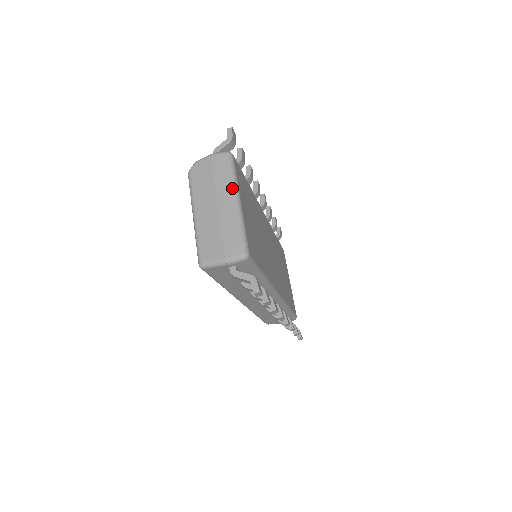
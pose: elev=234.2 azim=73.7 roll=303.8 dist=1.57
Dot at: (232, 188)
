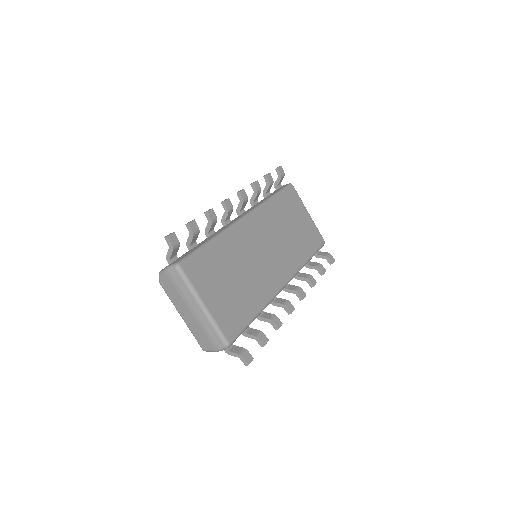
Dot at: (193, 298)
